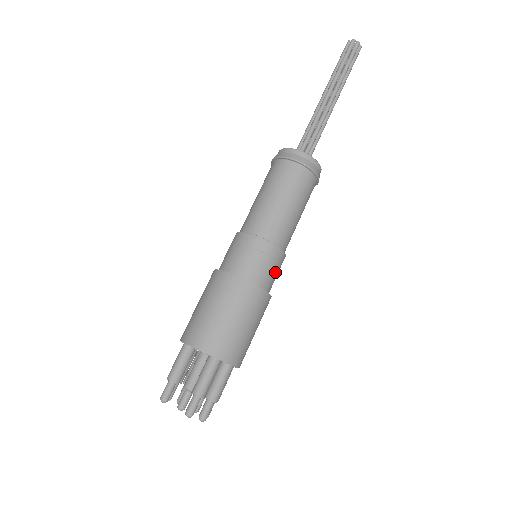
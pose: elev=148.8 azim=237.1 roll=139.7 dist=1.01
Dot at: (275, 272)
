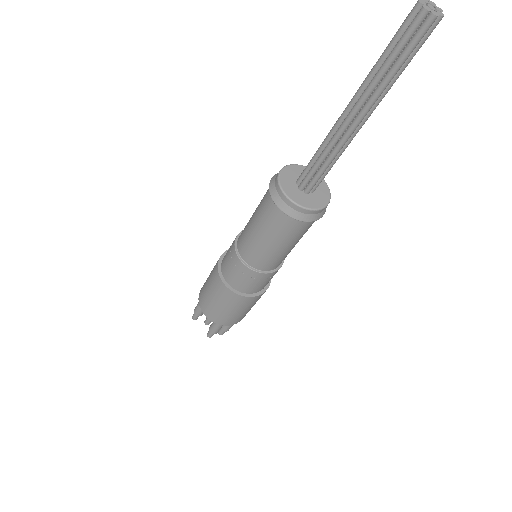
Dot at: (269, 280)
